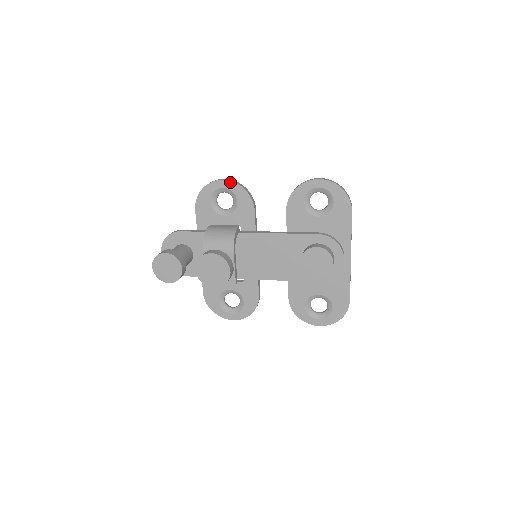
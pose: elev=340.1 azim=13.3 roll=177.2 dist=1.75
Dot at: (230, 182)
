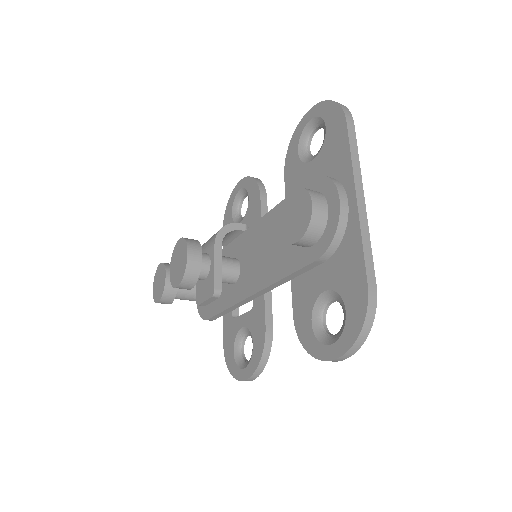
Dot at: (244, 179)
